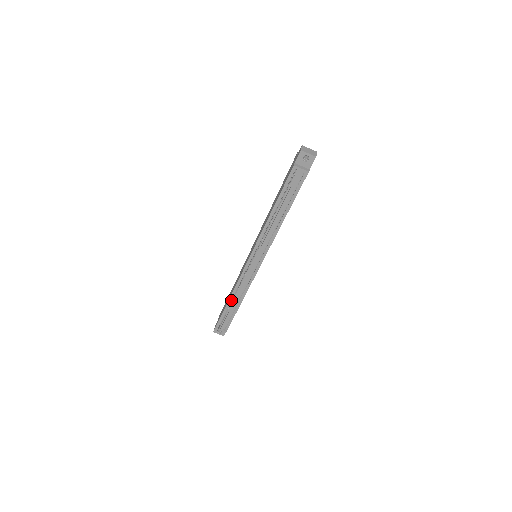
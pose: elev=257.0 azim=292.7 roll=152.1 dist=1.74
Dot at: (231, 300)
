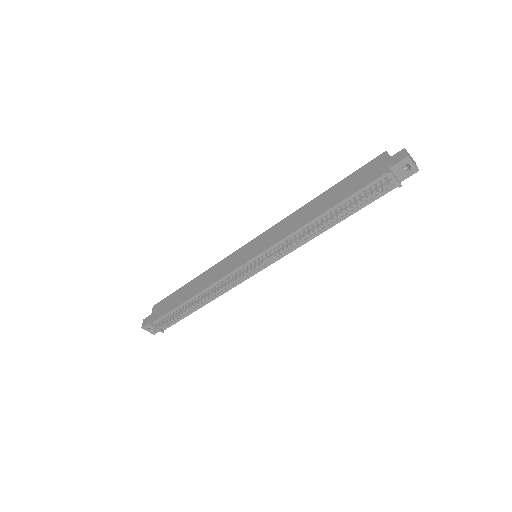
Dot at: (193, 299)
